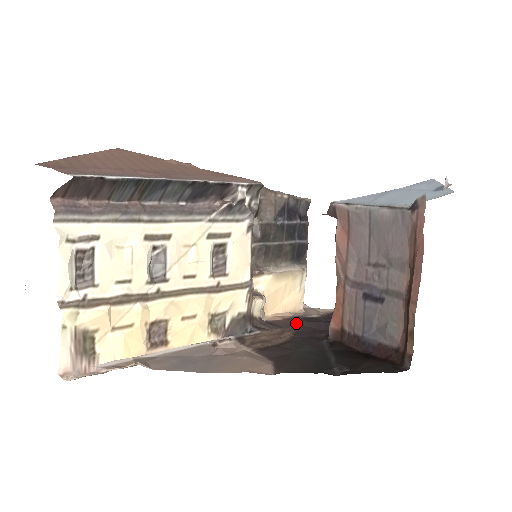
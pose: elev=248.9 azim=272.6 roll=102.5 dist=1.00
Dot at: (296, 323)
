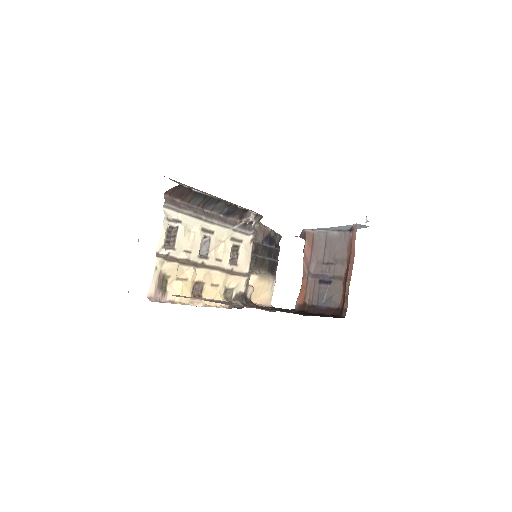
Dot at: (270, 307)
